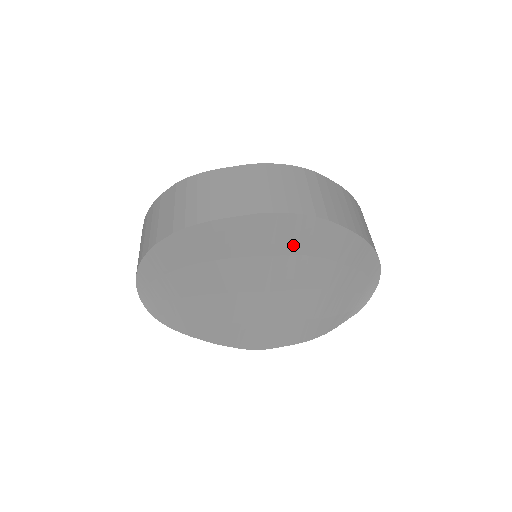
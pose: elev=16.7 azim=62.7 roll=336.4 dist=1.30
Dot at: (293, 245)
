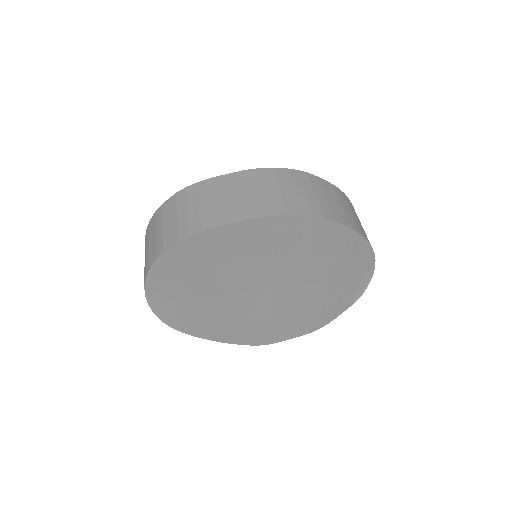
Dot at: (293, 244)
